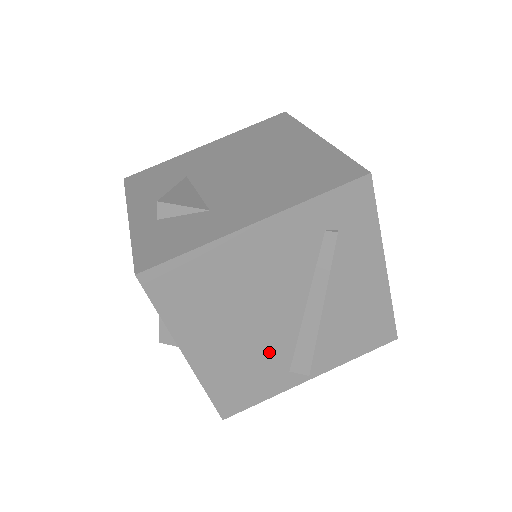
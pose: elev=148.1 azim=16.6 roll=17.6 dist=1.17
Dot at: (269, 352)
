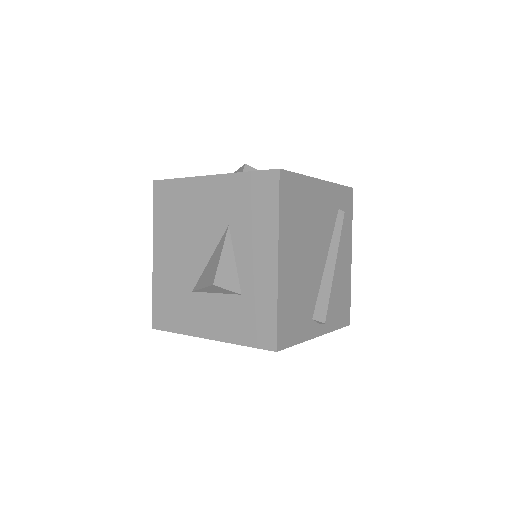
Dot at: (308, 290)
